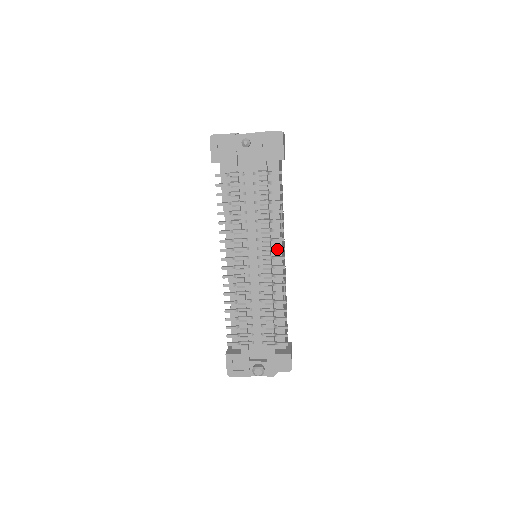
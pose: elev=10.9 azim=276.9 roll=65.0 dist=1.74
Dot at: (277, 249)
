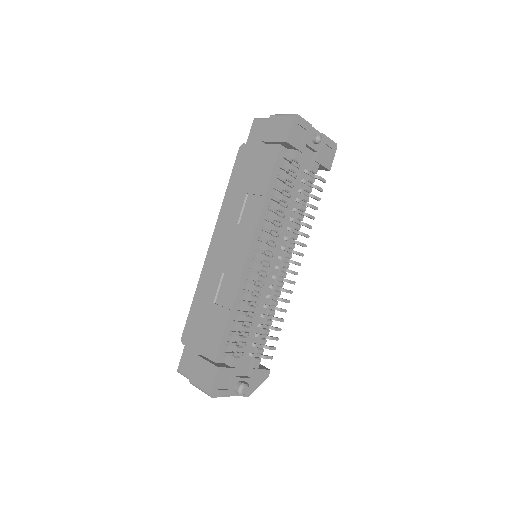
Dot at: (299, 254)
